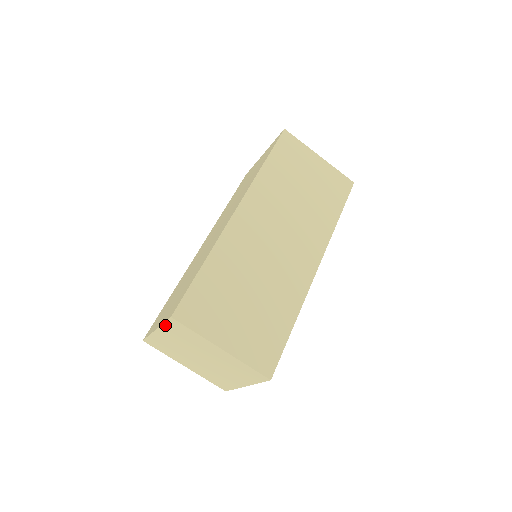
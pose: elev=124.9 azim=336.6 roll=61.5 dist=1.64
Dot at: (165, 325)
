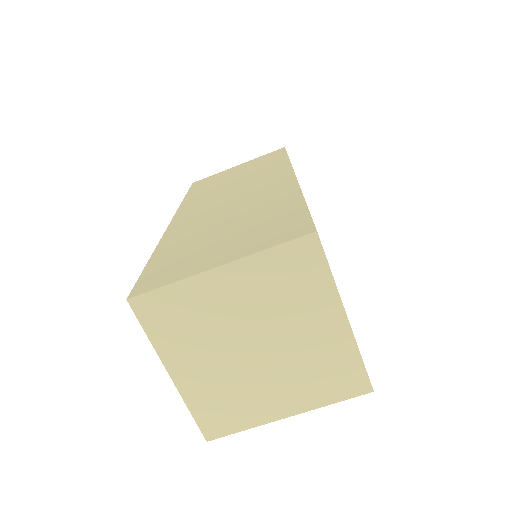
Dot at: (152, 337)
